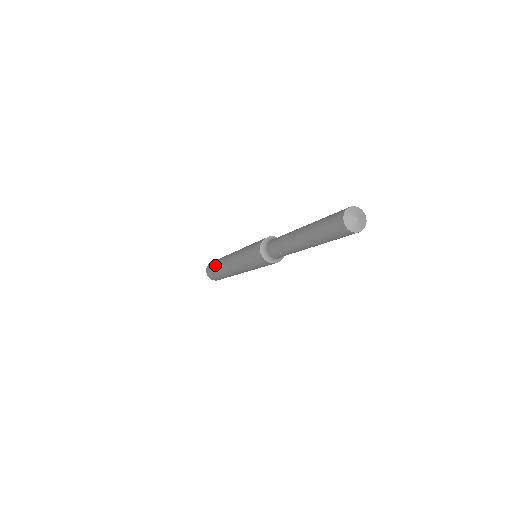
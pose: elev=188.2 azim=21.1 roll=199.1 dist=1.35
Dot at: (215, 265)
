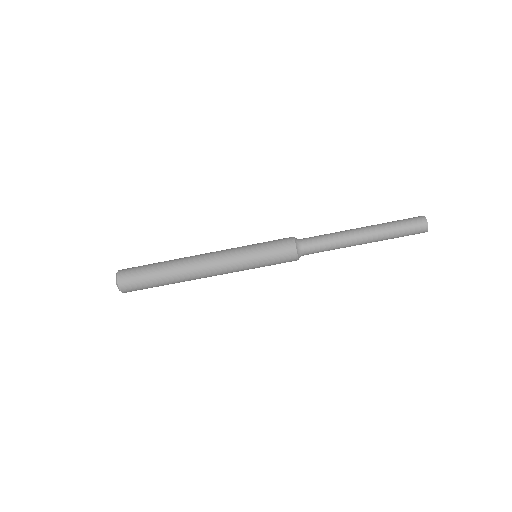
Dot at: (158, 262)
